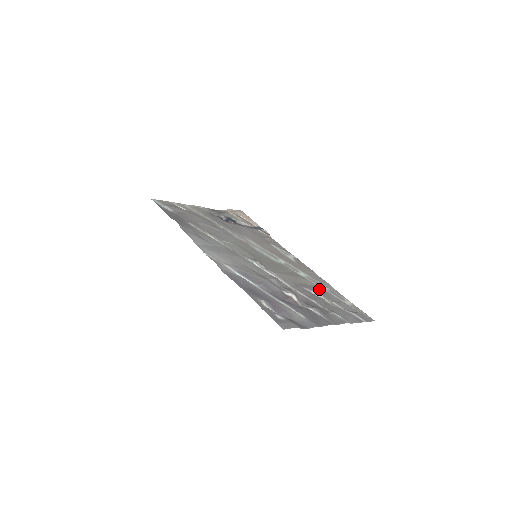
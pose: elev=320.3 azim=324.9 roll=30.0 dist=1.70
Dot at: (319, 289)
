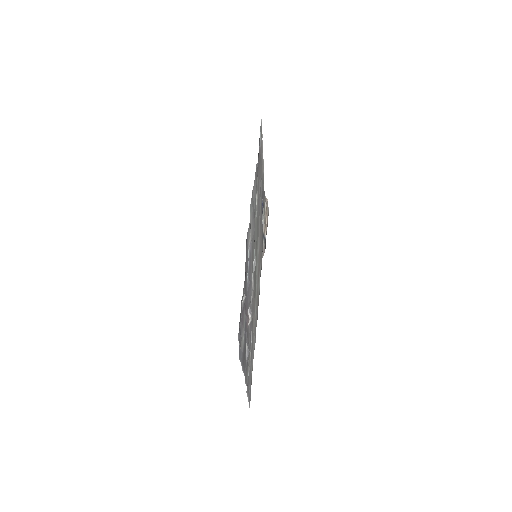
Dot at: occluded
